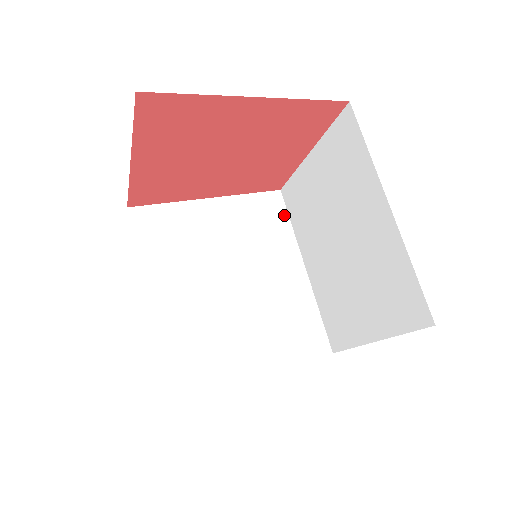
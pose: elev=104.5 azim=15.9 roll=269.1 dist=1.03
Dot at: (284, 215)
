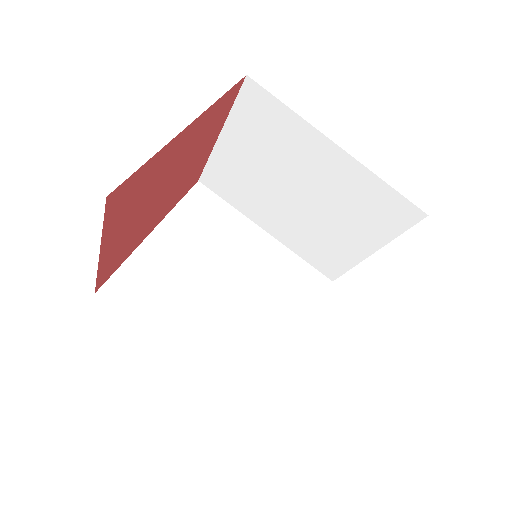
Dot at: (218, 200)
